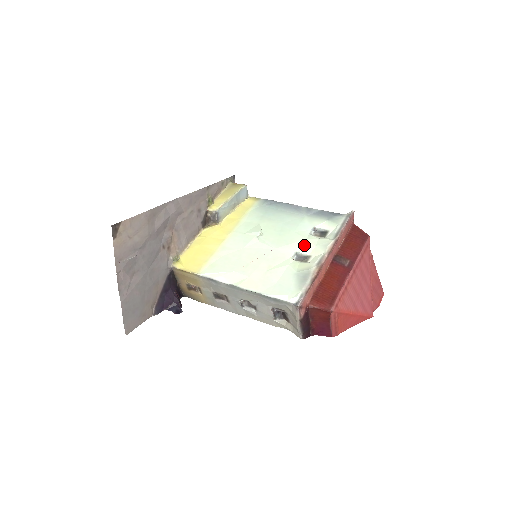
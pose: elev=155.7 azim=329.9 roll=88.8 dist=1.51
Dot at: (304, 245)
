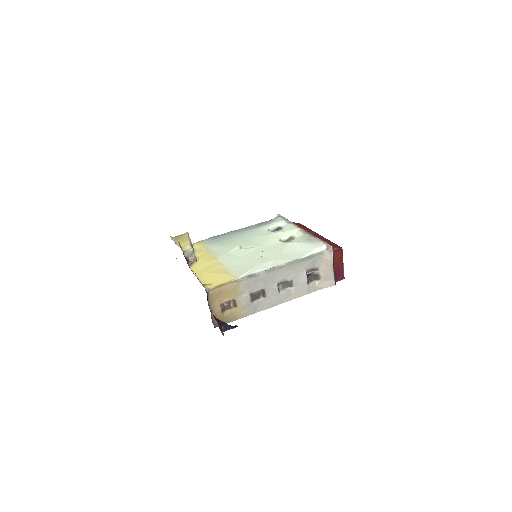
Dot at: (279, 235)
